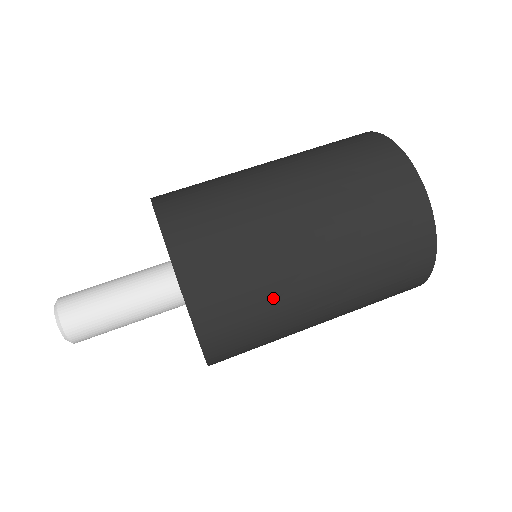
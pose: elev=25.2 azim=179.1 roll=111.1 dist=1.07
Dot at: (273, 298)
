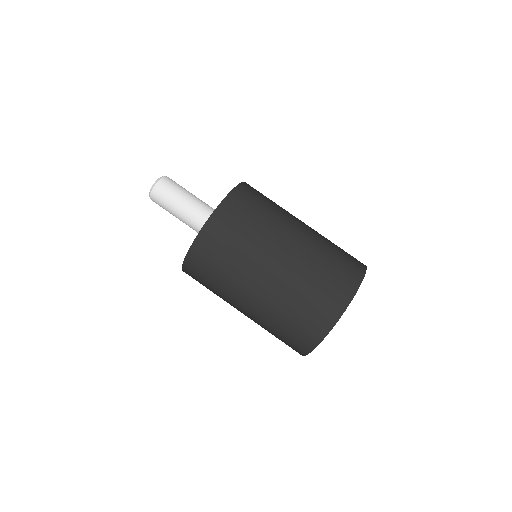
Dot at: (249, 248)
